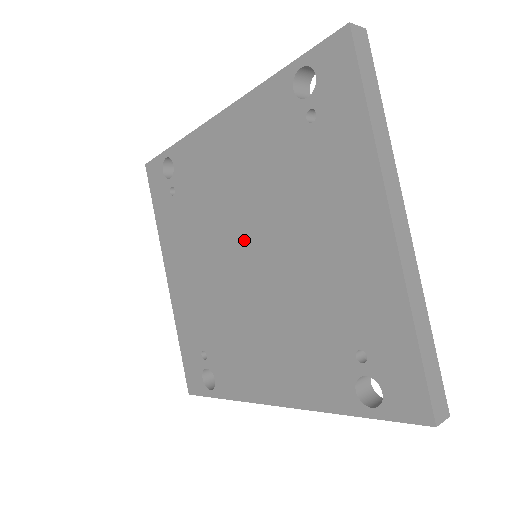
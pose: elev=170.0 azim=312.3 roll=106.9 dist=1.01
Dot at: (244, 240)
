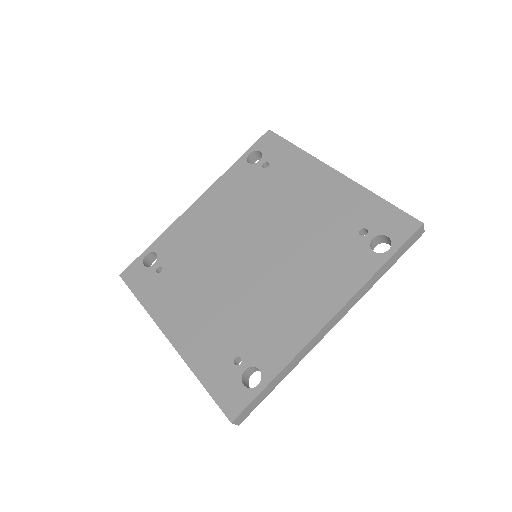
Dot at: (245, 246)
